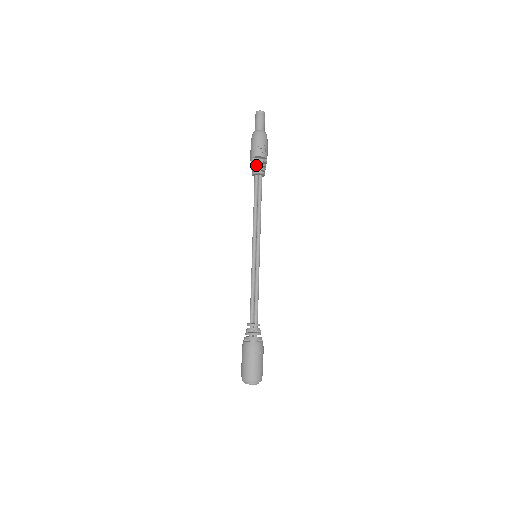
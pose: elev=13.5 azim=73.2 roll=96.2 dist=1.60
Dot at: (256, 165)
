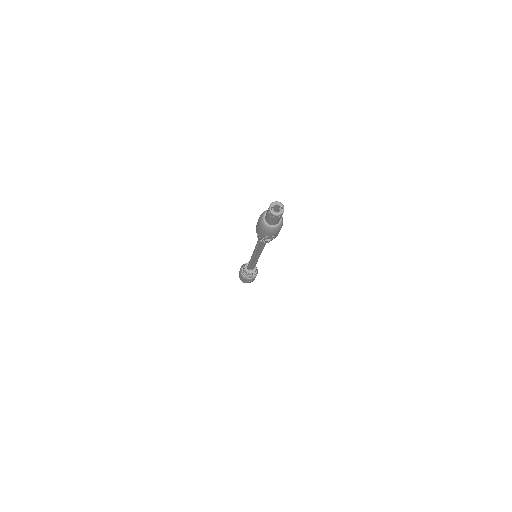
Dot at: occluded
